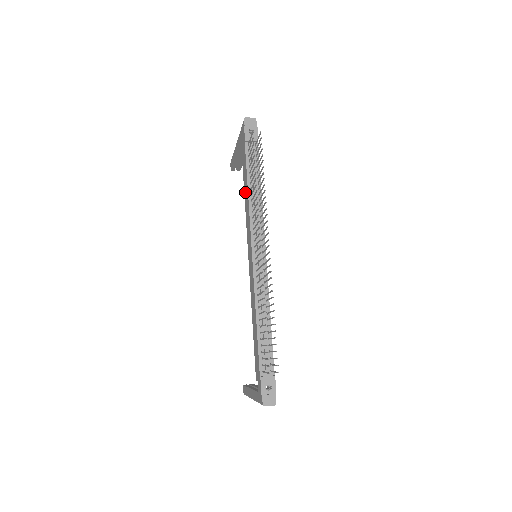
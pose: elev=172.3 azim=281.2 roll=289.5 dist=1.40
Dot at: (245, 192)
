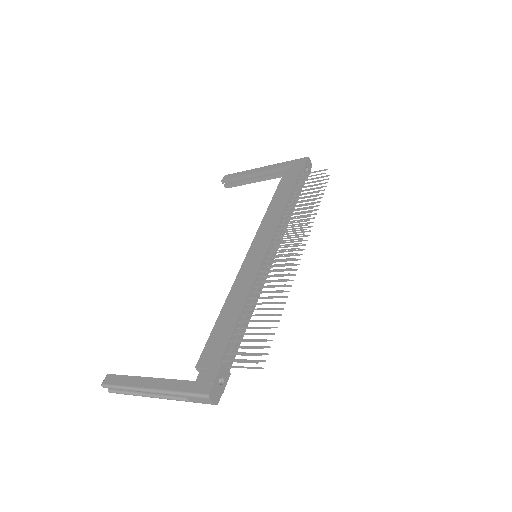
Dot at: (276, 202)
